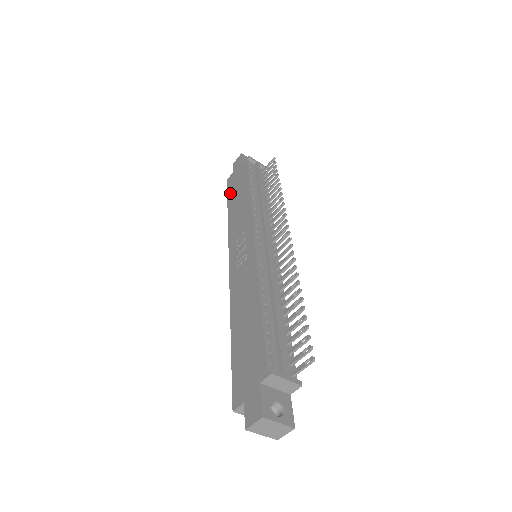
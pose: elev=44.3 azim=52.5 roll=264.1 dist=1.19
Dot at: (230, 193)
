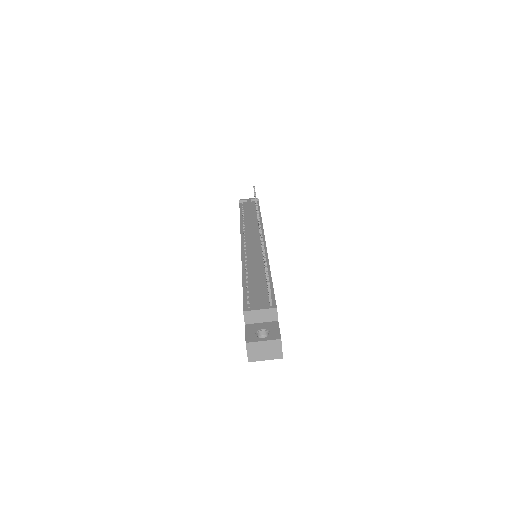
Dot at: occluded
